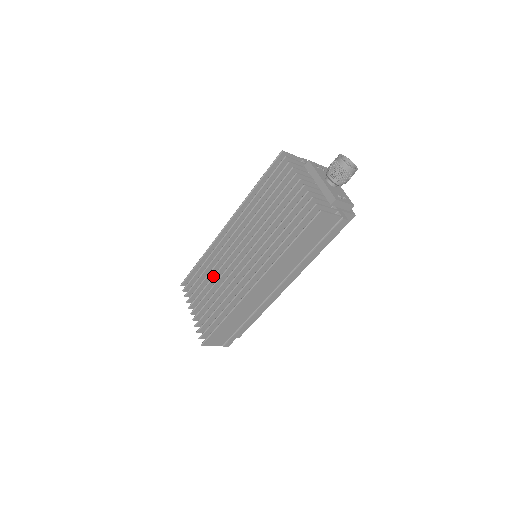
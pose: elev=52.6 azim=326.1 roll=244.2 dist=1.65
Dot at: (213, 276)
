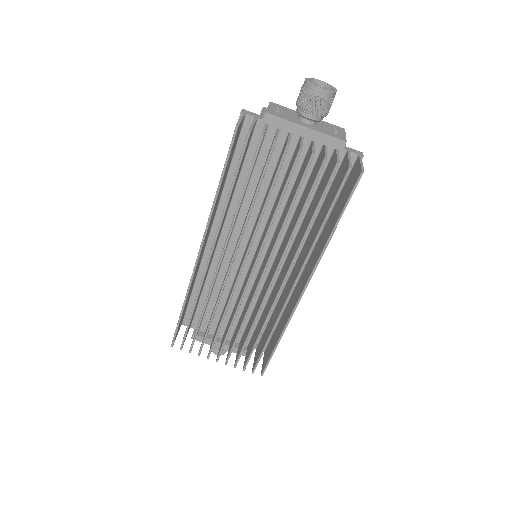
Dot at: (225, 313)
